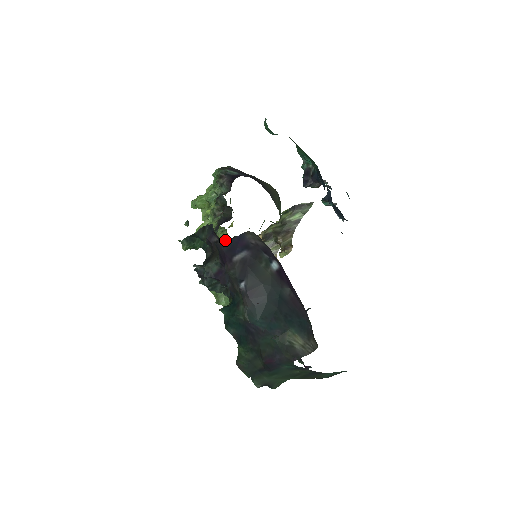
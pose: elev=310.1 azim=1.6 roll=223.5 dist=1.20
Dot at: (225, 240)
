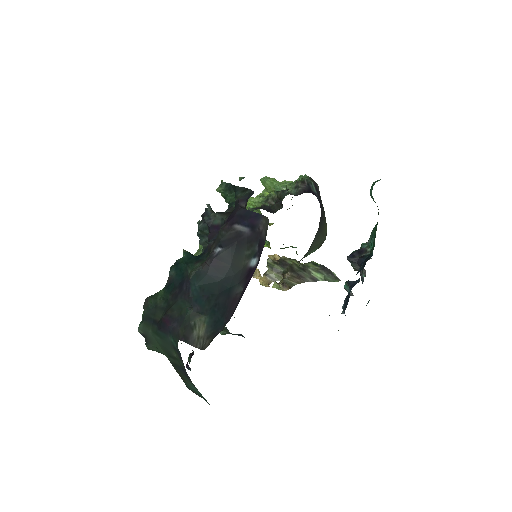
Dot at: occluded
